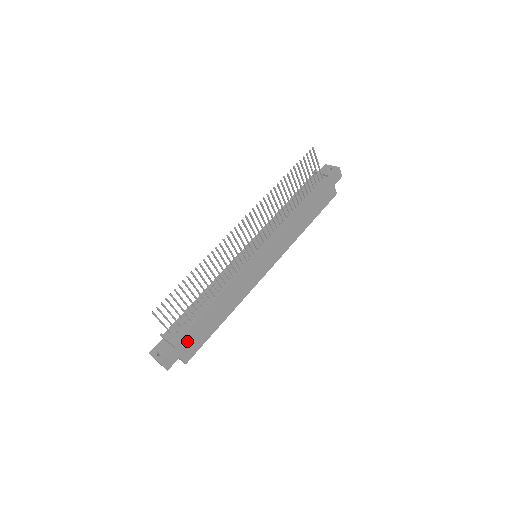
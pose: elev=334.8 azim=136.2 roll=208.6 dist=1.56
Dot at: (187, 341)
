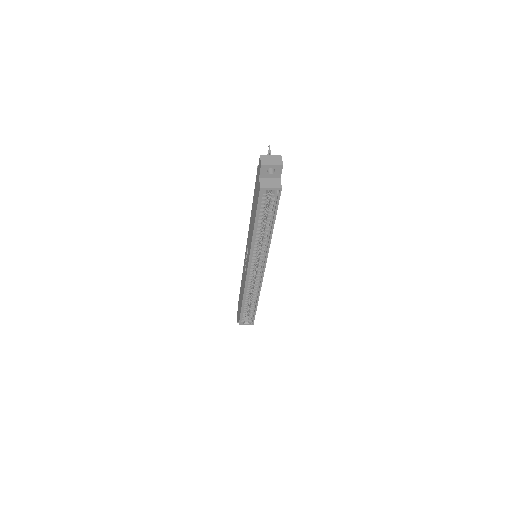
Dot at: occluded
